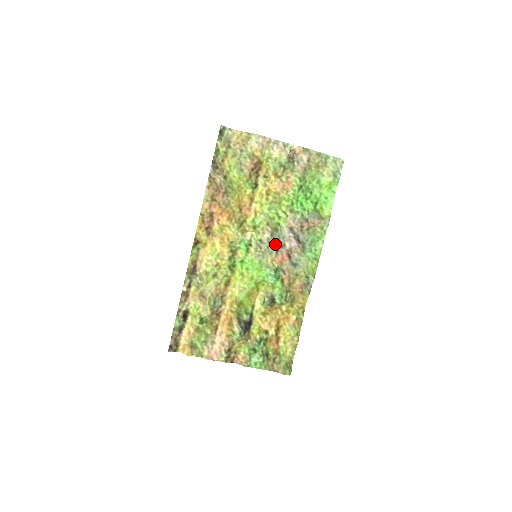
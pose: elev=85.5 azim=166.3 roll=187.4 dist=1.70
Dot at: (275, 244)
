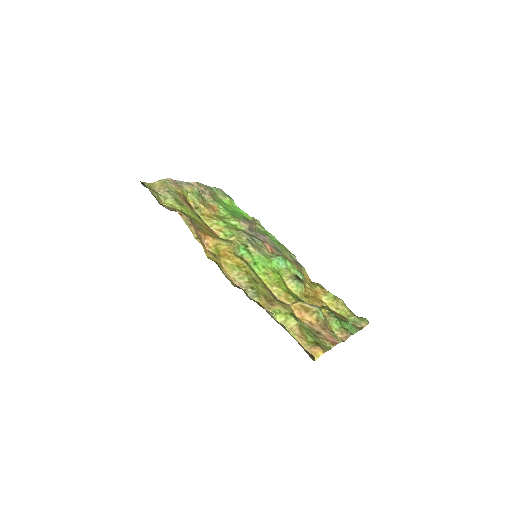
Dot at: (256, 239)
